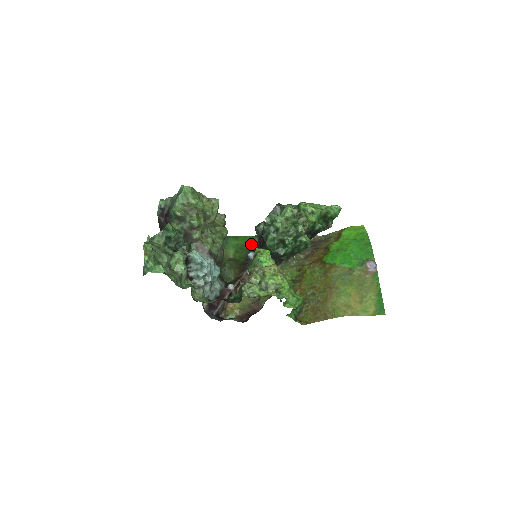
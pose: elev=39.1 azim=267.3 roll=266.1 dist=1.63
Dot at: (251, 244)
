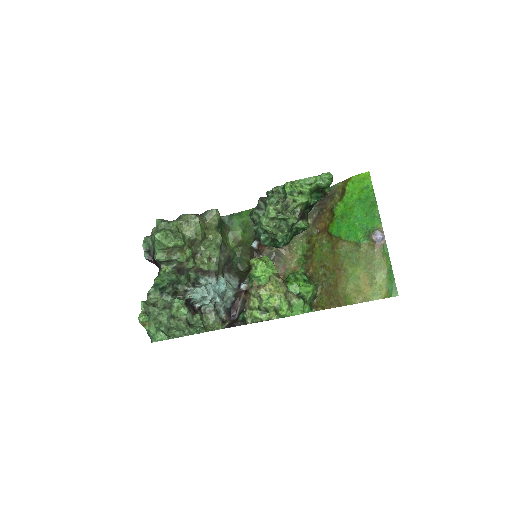
Dot at: occluded
